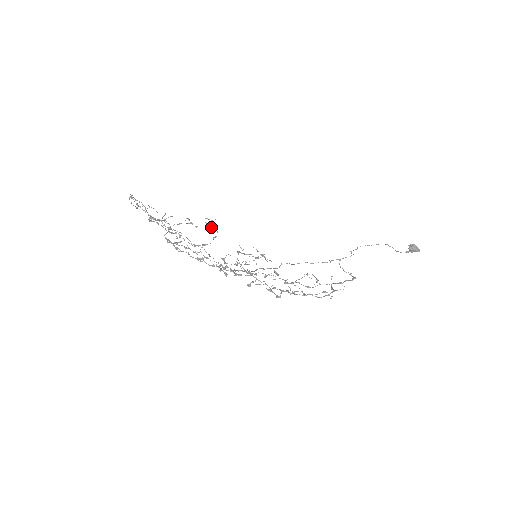
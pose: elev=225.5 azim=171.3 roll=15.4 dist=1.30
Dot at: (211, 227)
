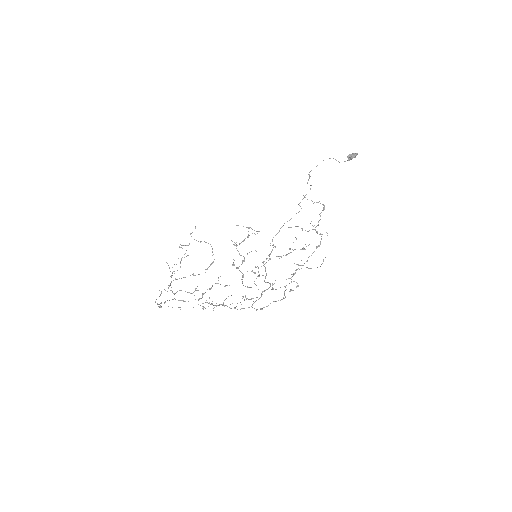
Dot at: (201, 241)
